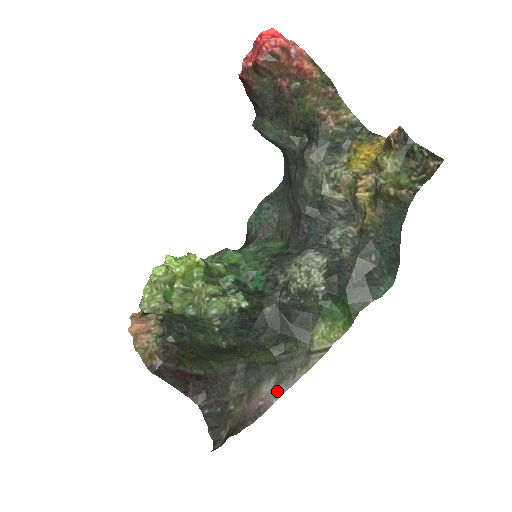
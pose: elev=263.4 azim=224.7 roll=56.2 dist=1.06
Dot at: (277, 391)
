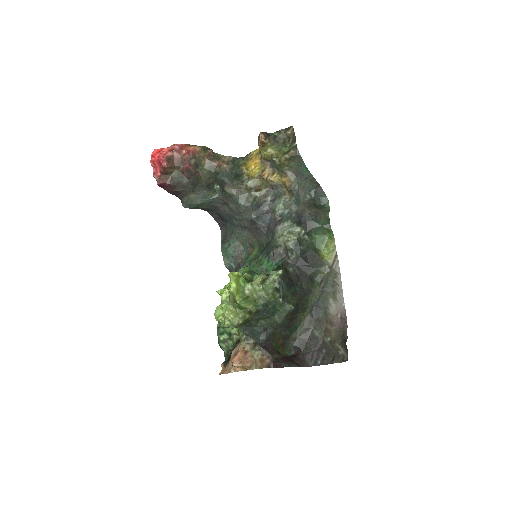
Dot at: (339, 300)
